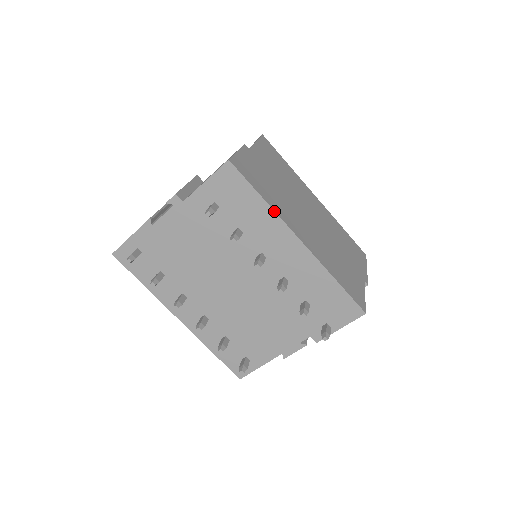
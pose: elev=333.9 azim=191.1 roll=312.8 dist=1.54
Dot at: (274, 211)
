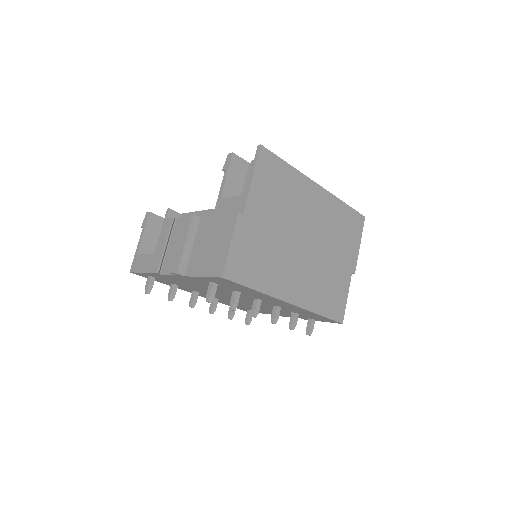
Dot at: (267, 295)
